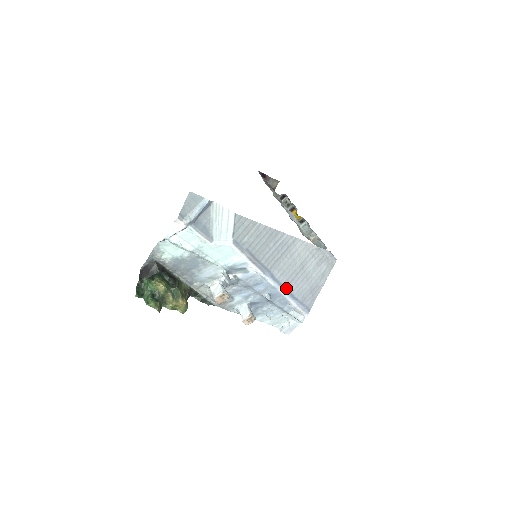
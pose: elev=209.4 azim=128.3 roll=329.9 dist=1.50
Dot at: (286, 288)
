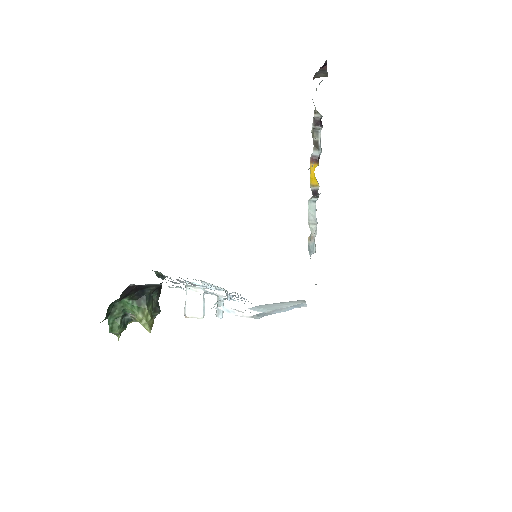
Dot at: occluded
